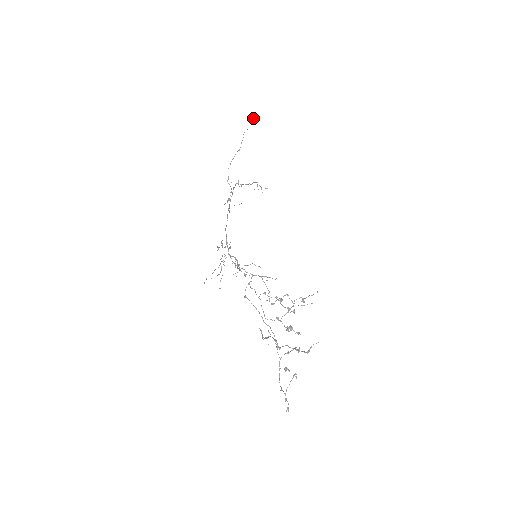
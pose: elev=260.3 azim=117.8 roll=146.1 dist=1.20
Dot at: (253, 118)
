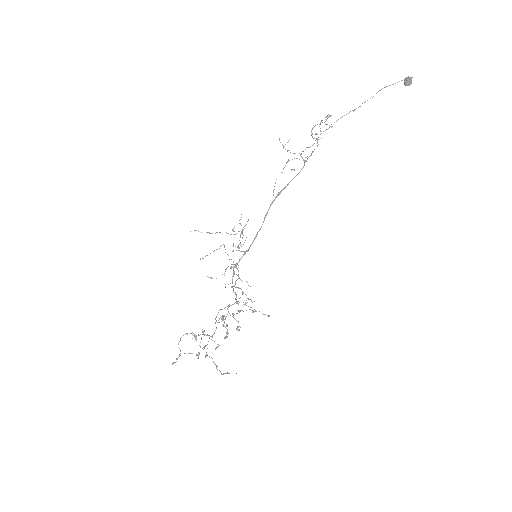
Dot at: (407, 83)
